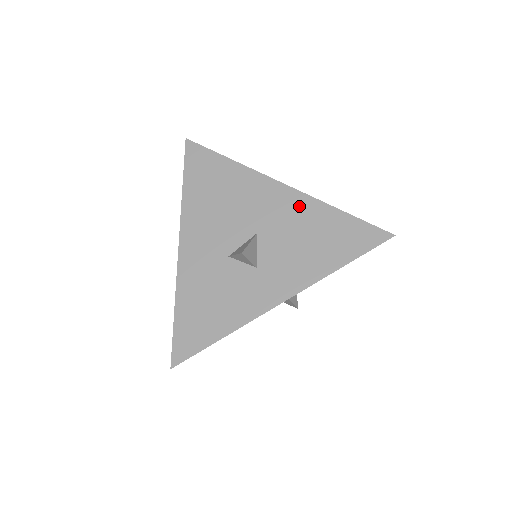
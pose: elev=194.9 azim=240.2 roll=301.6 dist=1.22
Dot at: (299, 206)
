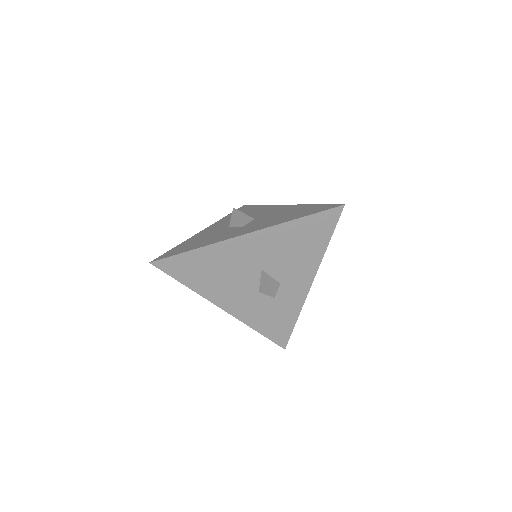
Dot at: (290, 208)
